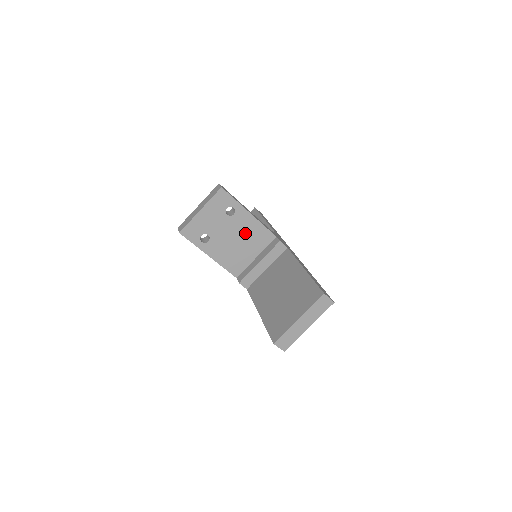
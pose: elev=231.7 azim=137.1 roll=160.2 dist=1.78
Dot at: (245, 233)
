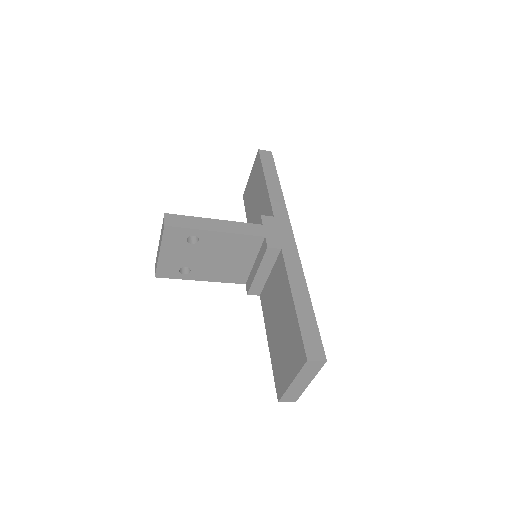
Dot at: (225, 249)
